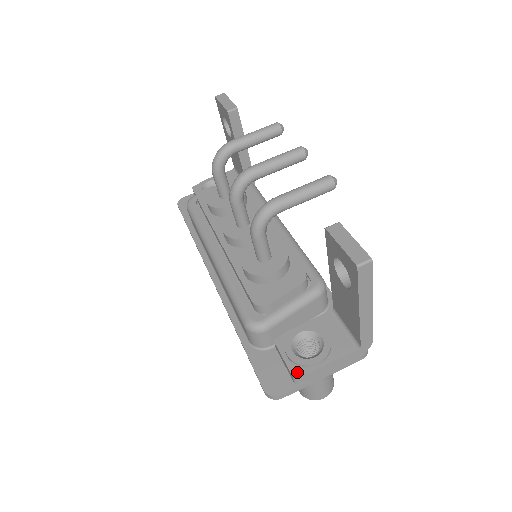
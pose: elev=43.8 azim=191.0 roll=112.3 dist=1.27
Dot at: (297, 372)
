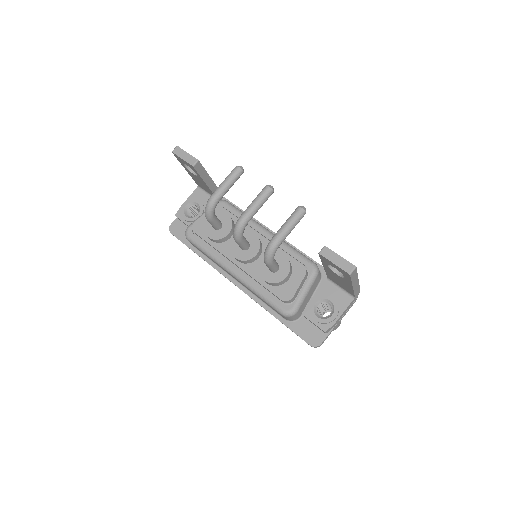
Dot at: (326, 328)
